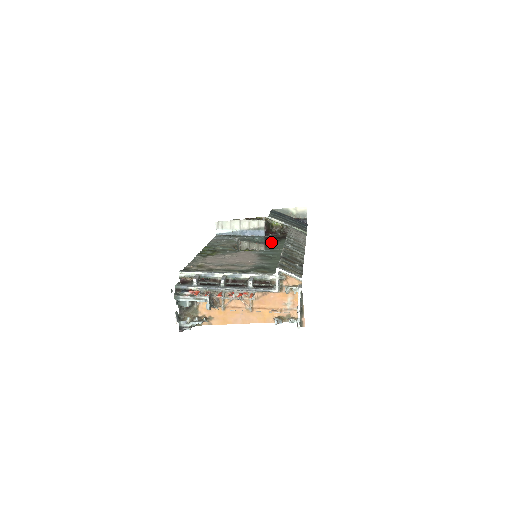
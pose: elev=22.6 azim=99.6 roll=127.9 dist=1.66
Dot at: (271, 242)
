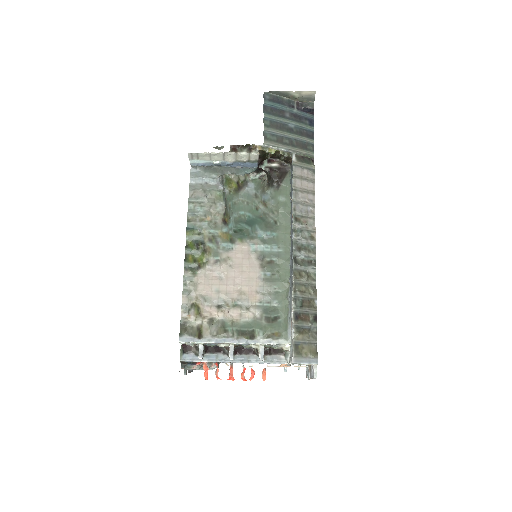
Dot at: (266, 174)
